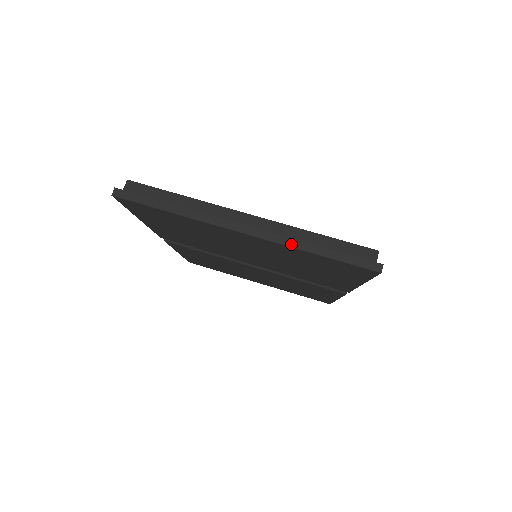
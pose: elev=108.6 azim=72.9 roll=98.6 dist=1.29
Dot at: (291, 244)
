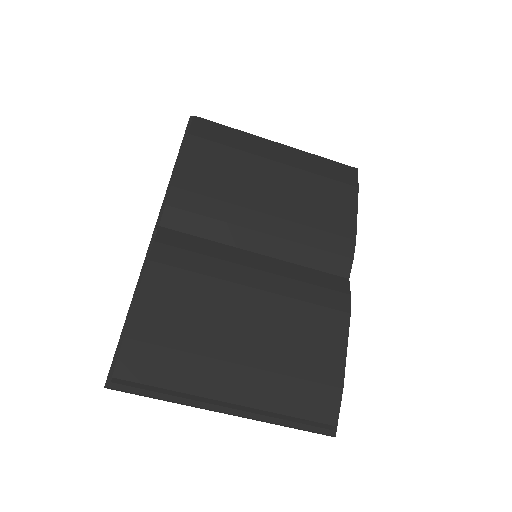
Dot at: occluded
